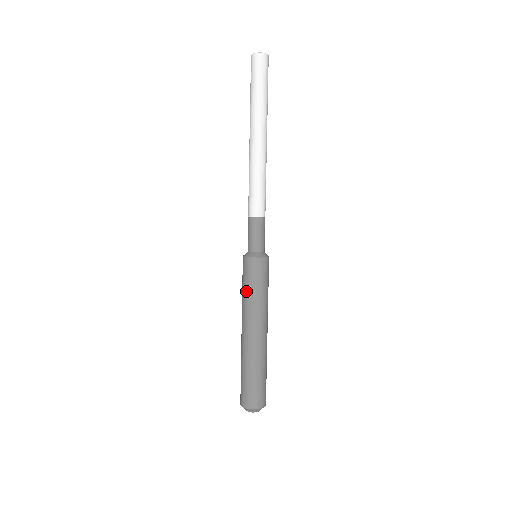
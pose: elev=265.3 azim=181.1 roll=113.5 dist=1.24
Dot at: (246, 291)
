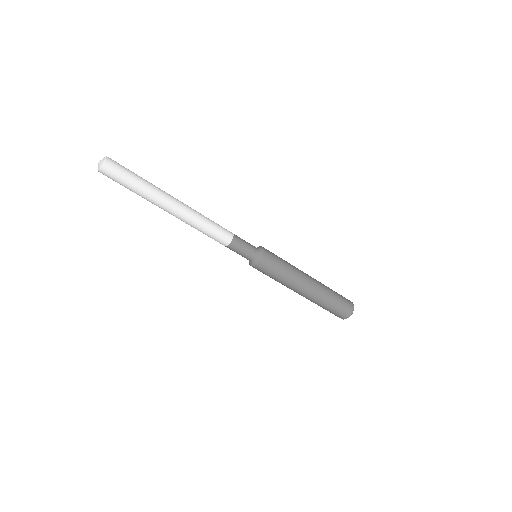
Dot at: (275, 279)
